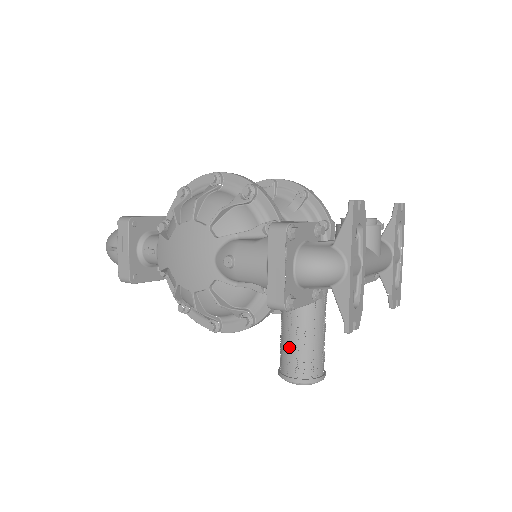
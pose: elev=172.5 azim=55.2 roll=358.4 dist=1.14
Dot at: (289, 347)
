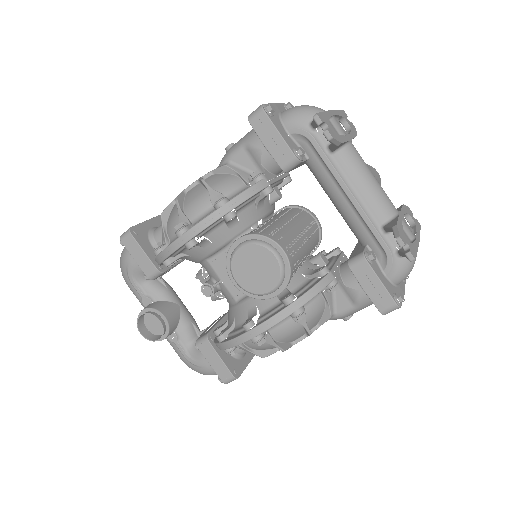
Dot at: occluded
